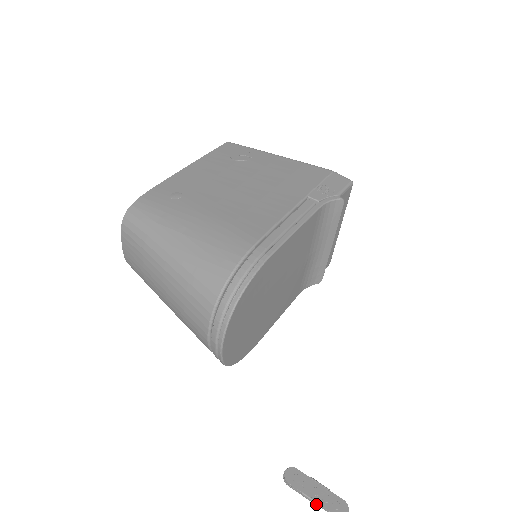
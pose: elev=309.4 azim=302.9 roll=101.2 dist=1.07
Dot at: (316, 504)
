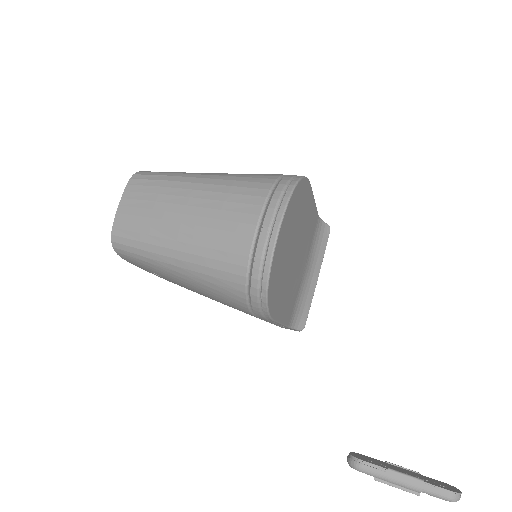
Dot at: (414, 481)
